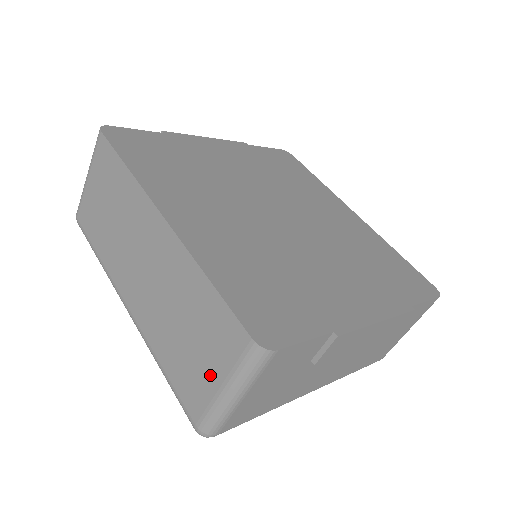
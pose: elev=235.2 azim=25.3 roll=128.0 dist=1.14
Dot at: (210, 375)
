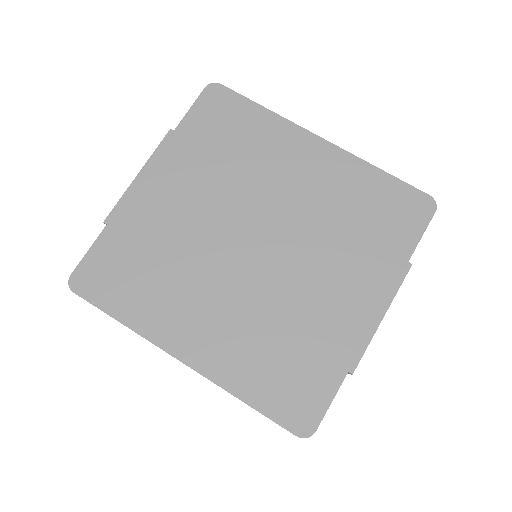
Dot at: occluded
